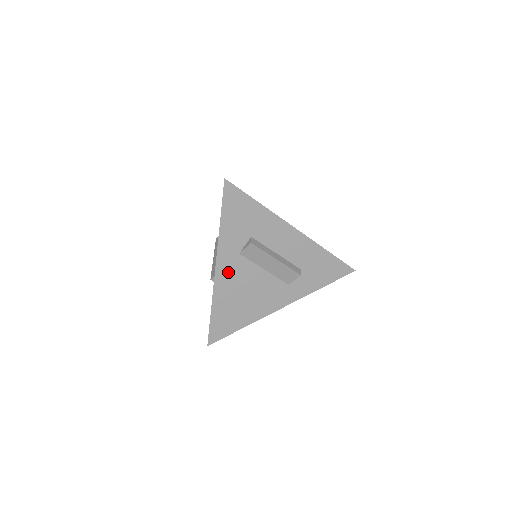
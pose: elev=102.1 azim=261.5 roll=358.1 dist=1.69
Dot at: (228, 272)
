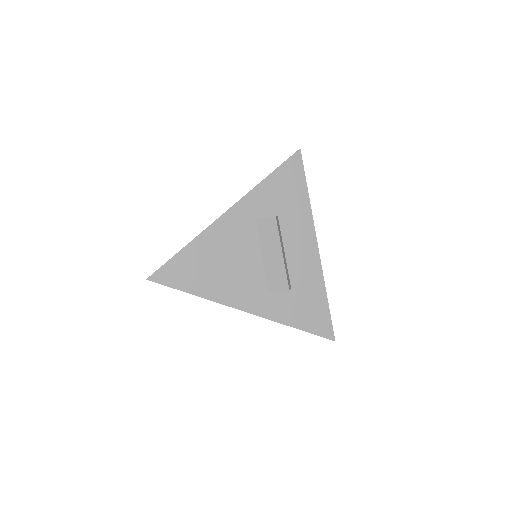
Dot at: (232, 227)
